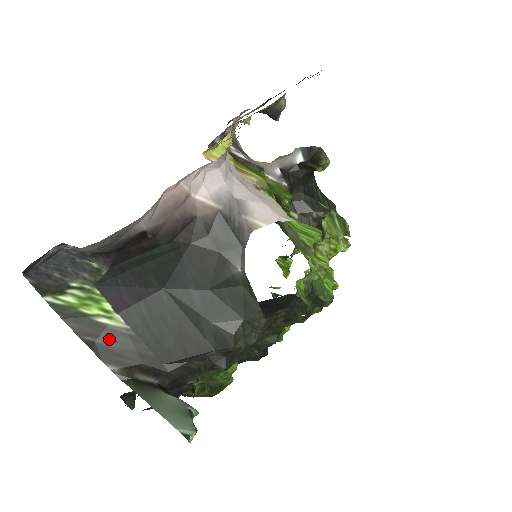
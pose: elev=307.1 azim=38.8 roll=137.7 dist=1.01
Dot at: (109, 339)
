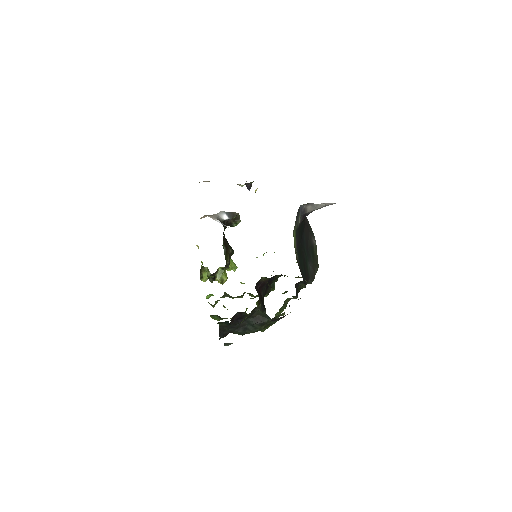
Dot at: occluded
